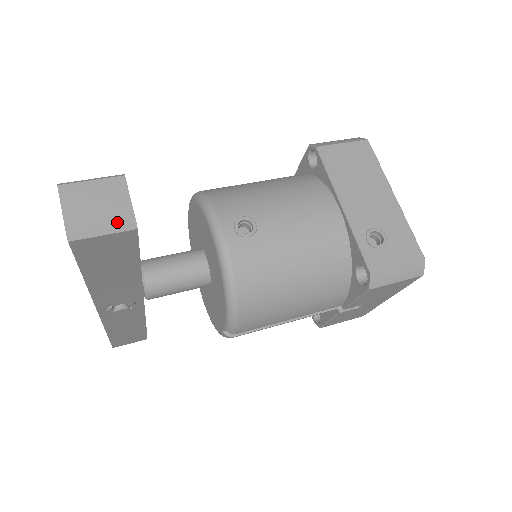
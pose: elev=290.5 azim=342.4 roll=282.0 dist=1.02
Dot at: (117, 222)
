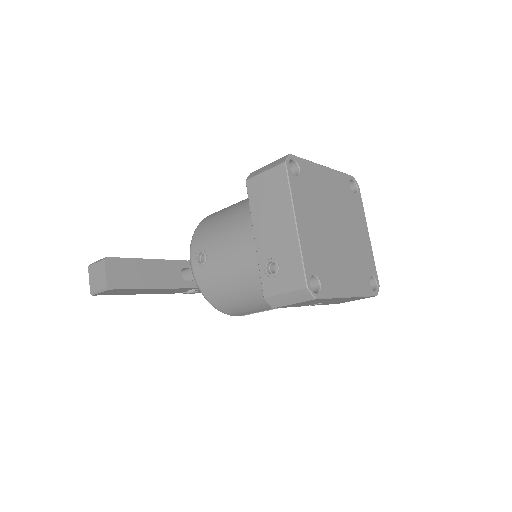
Dot at: (102, 287)
